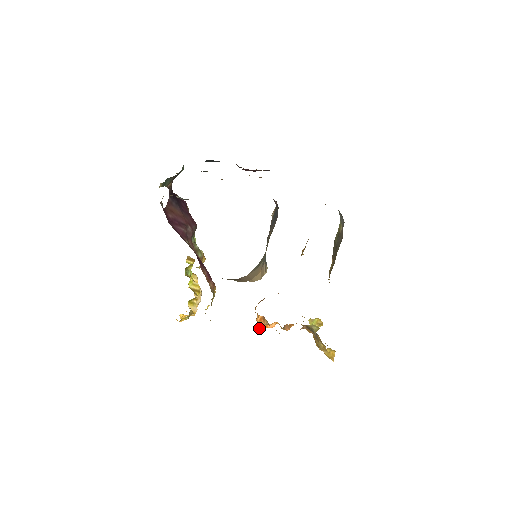
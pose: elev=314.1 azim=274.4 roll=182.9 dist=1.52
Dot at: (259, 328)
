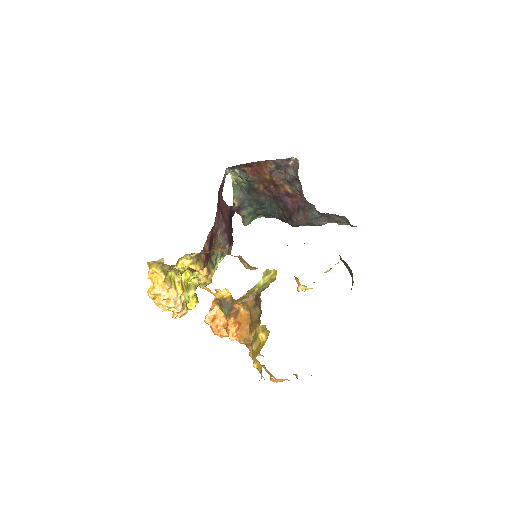
Dot at: occluded
